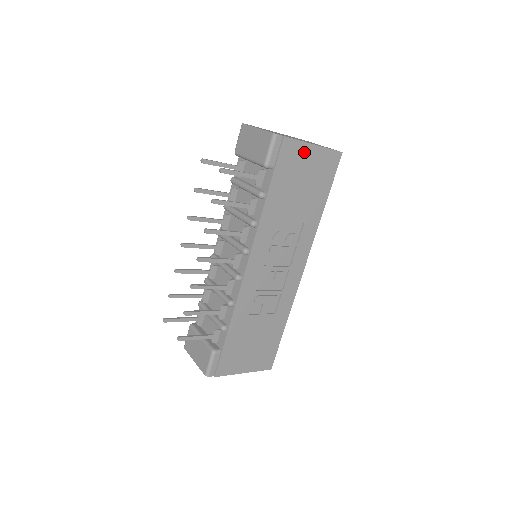
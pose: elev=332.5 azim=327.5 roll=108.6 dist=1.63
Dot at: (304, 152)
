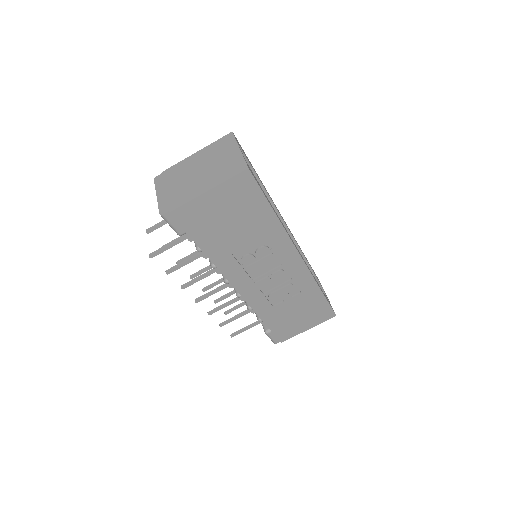
Dot at: (203, 203)
